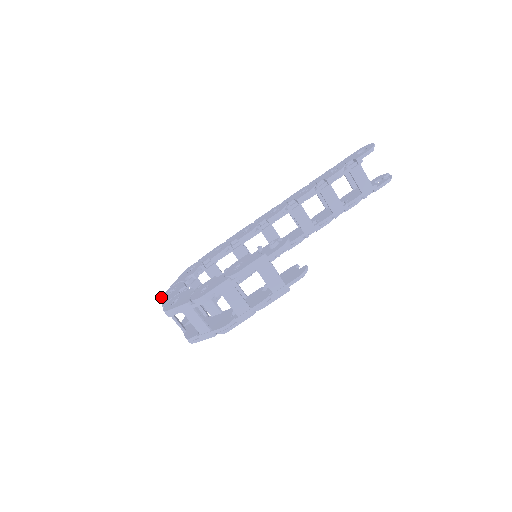
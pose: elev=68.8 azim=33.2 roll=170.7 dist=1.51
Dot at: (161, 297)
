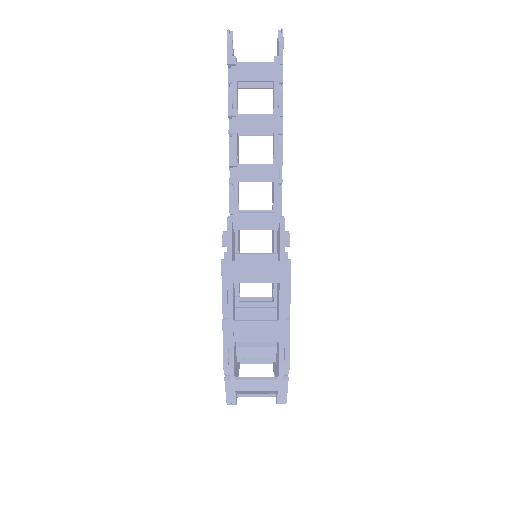
Dot at: occluded
